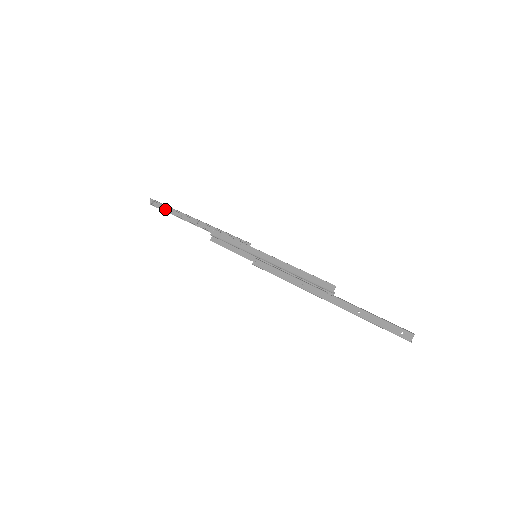
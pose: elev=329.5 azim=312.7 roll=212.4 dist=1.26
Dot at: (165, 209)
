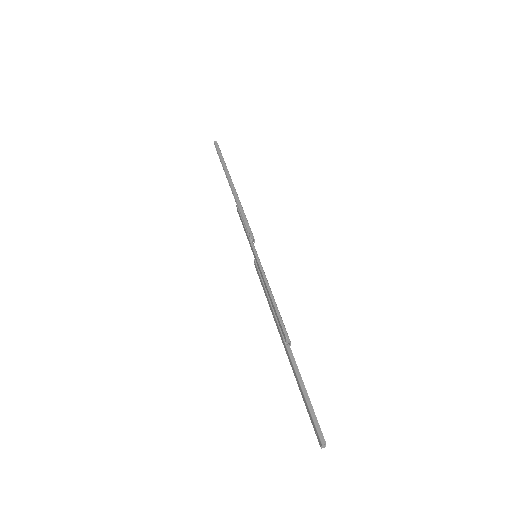
Dot at: occluded
